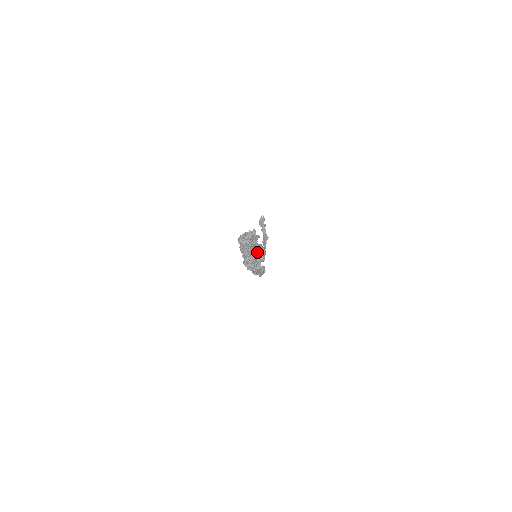
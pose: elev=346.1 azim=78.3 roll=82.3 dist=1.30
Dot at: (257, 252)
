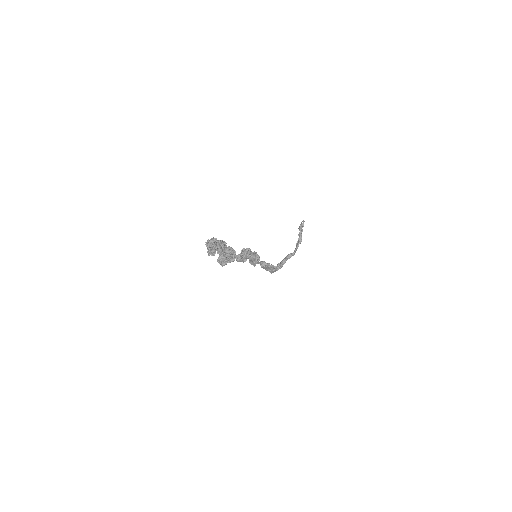
Dot at: (228, 254)
